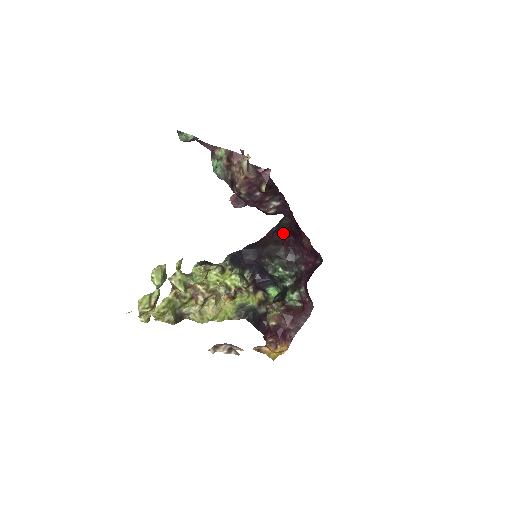
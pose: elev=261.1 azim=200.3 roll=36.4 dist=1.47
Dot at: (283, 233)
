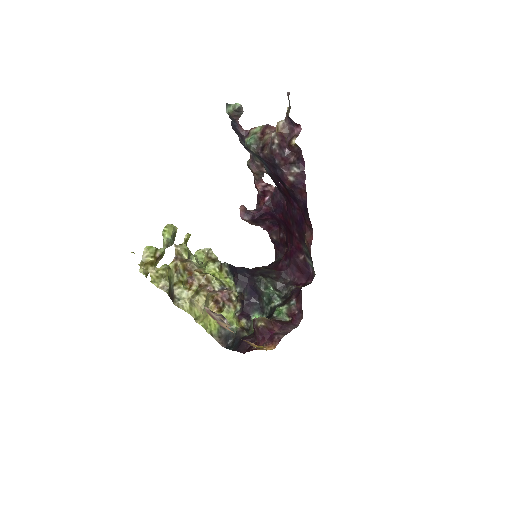
Dot at: (276, 264)
